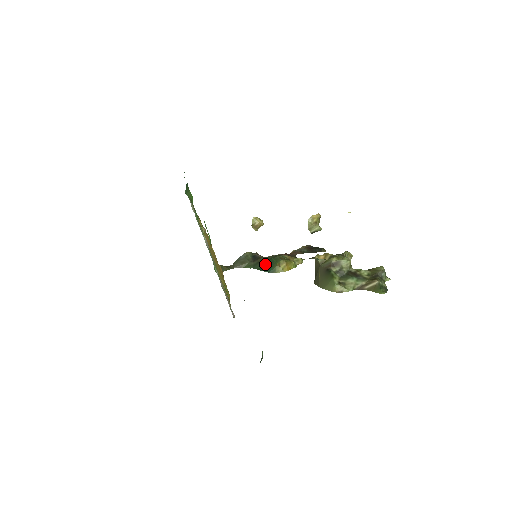
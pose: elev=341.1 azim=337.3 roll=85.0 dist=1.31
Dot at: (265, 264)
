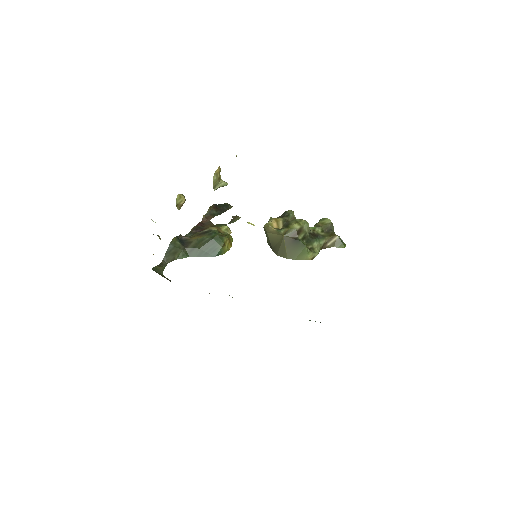
Dot at: (205, 248)
